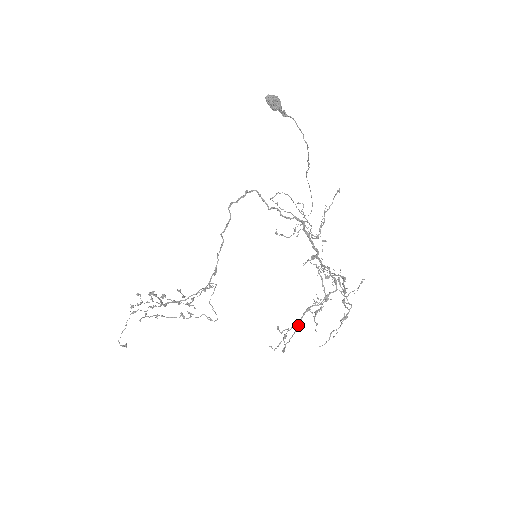
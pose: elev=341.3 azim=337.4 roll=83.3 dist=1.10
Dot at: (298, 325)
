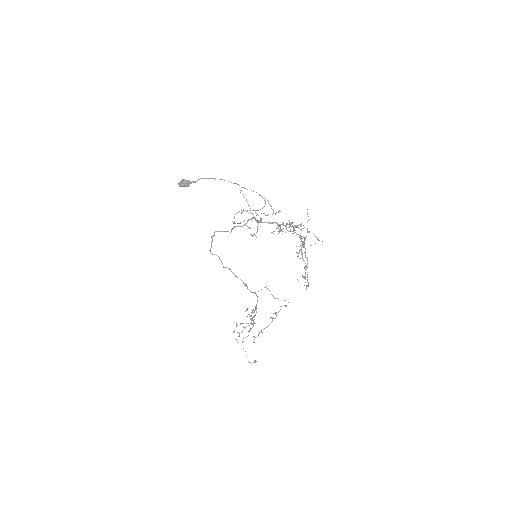
Dot at: (305, 266)
